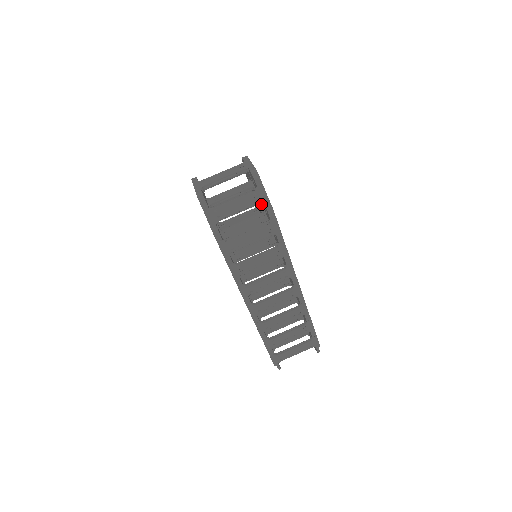
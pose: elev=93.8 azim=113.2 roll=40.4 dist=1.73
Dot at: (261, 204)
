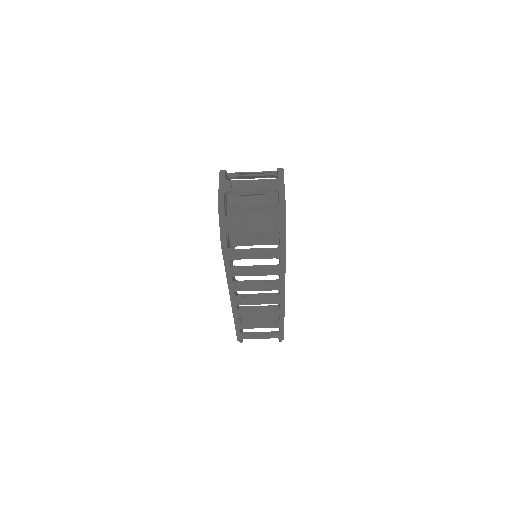
Dot at: occluded
